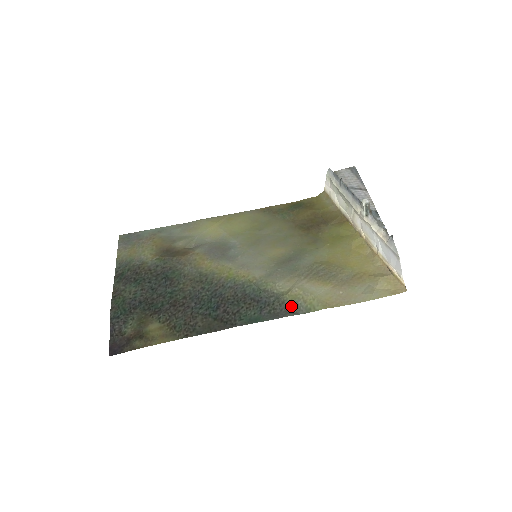
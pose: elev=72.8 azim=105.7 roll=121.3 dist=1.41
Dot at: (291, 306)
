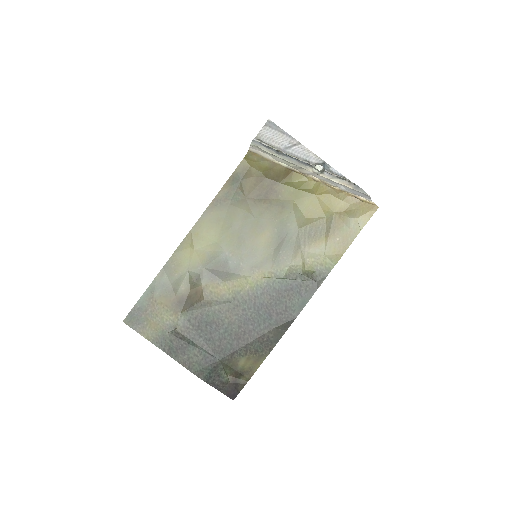
Dot at: (316, 275)
